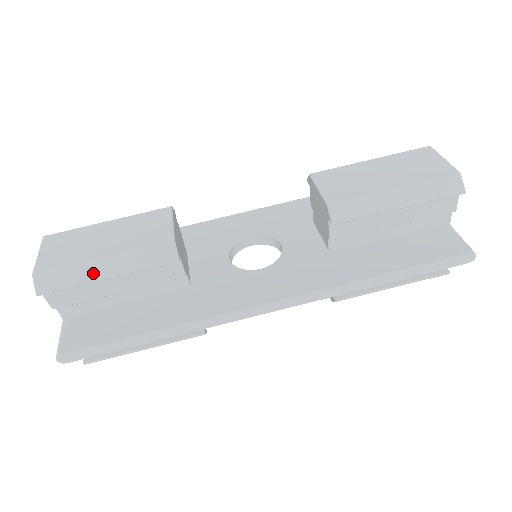
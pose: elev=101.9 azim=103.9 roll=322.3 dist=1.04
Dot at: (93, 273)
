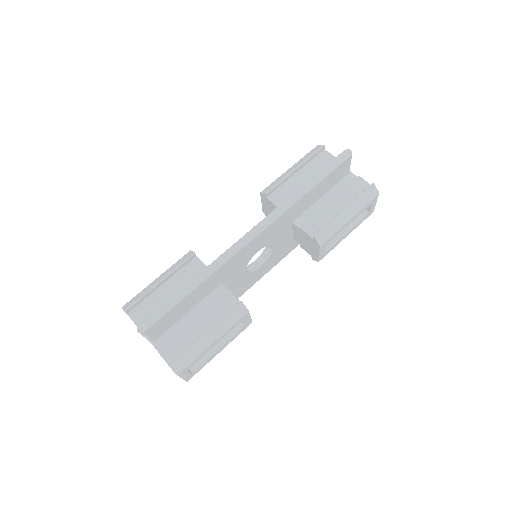
Dot at: (152, 285)
